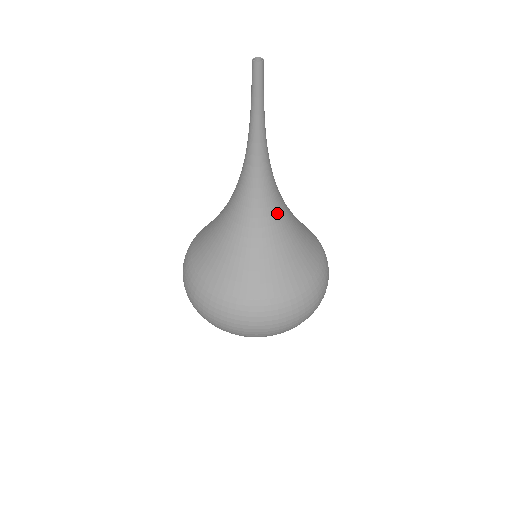
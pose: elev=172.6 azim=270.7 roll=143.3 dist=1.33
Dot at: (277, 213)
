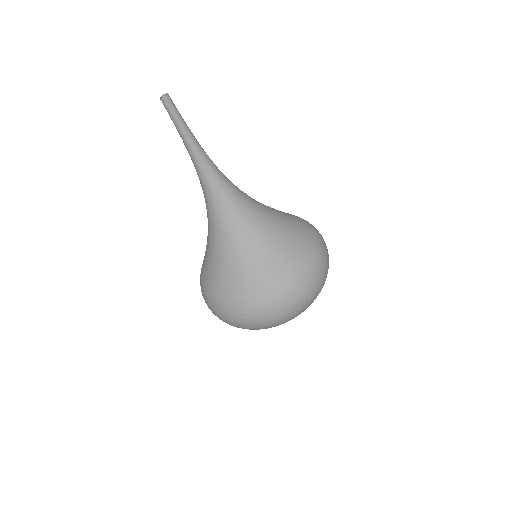
Dot at: (234, 218)
